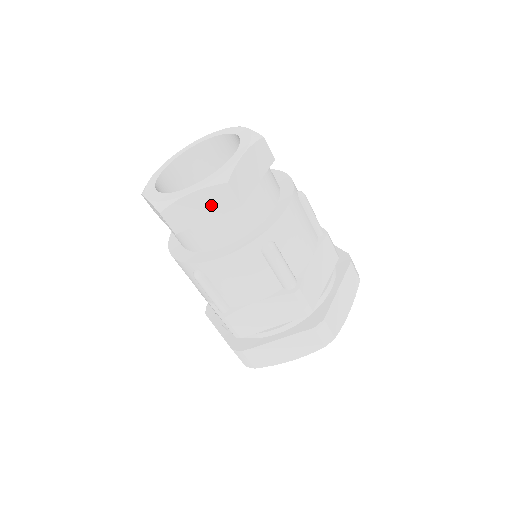
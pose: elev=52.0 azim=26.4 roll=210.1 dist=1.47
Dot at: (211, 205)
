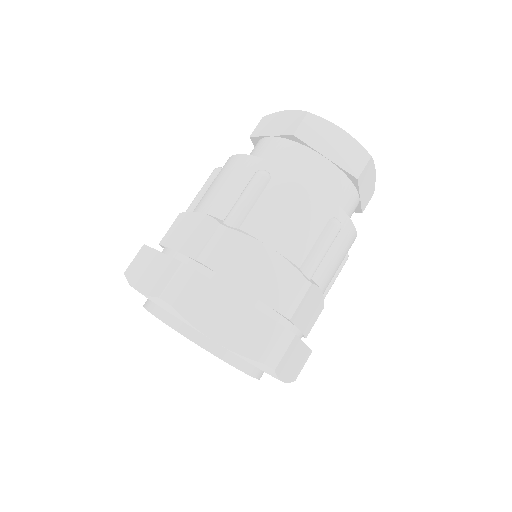
Dot at: (284, 125)
